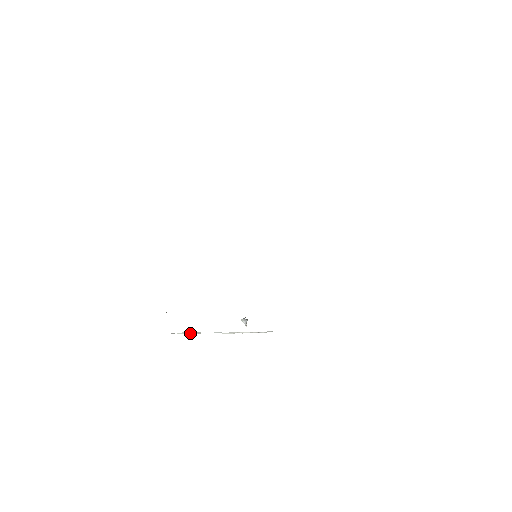
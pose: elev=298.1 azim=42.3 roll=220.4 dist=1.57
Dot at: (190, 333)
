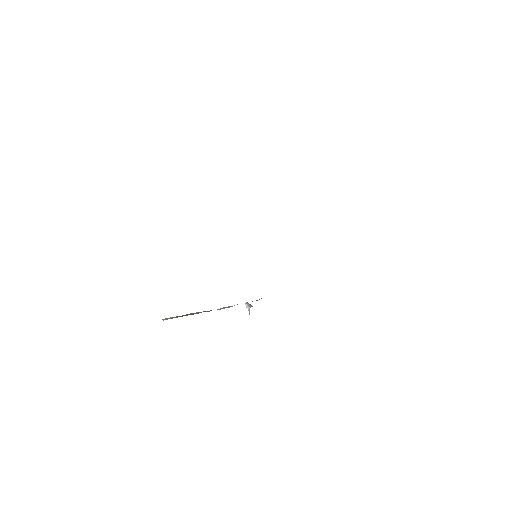
Dot at: occluded
